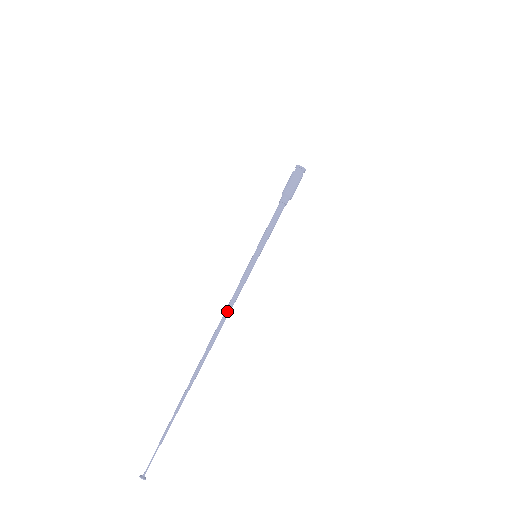
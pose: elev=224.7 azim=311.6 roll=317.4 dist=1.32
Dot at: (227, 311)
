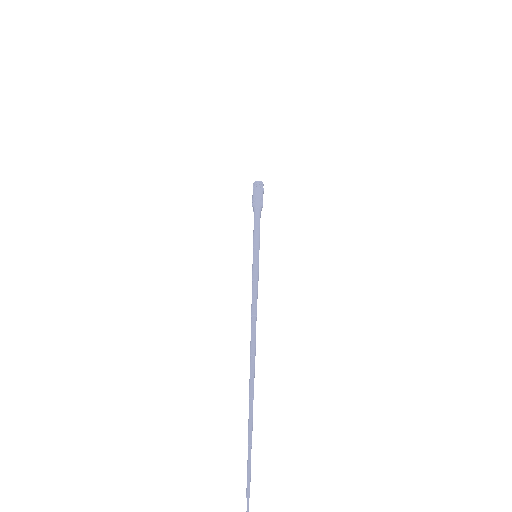
Dot at: (256, 310)
